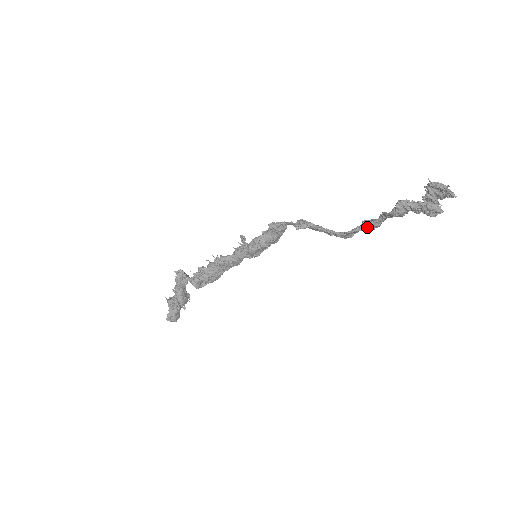
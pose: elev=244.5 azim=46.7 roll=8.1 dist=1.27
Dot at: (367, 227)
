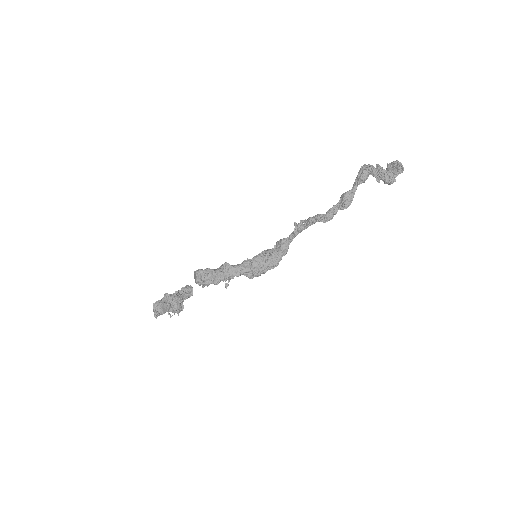
Dot at: (342, 199)
